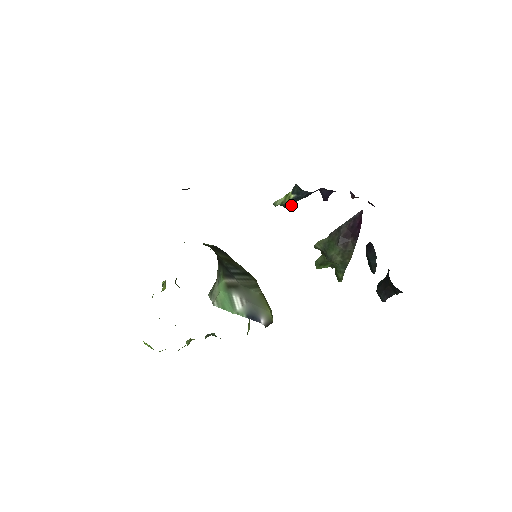
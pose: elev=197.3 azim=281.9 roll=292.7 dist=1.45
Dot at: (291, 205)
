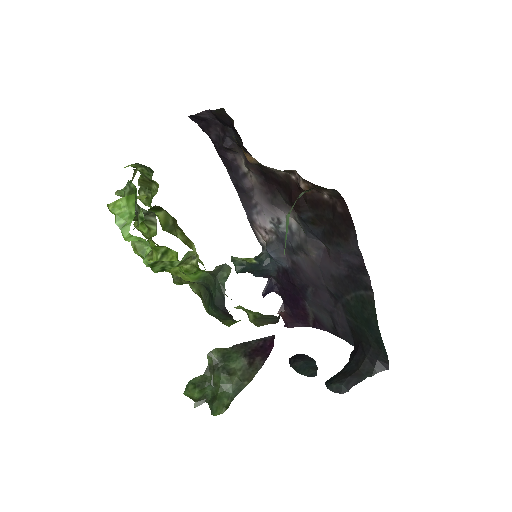
Dot at: (245, 271)
